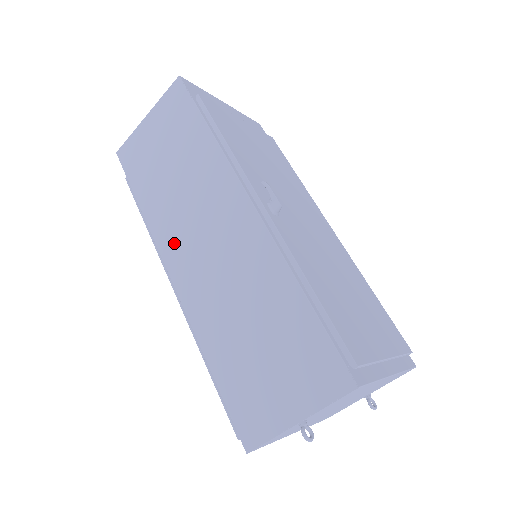
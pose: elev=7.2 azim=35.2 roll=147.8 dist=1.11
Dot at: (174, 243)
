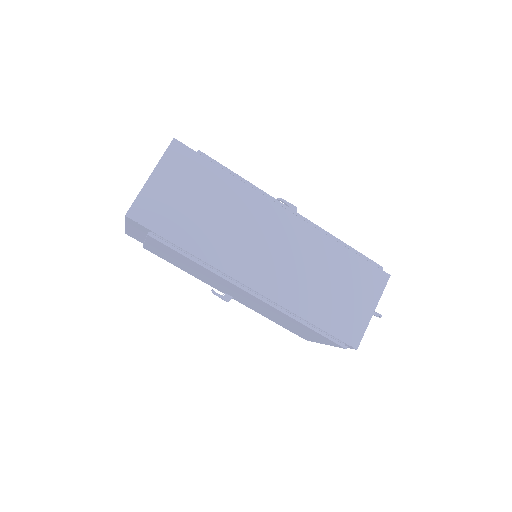
Dot at: (239, 261)
